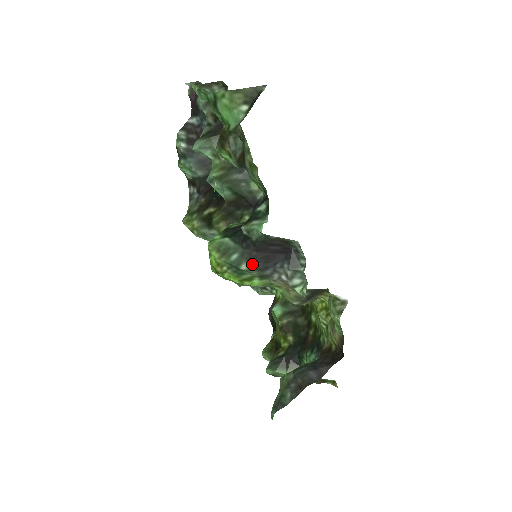
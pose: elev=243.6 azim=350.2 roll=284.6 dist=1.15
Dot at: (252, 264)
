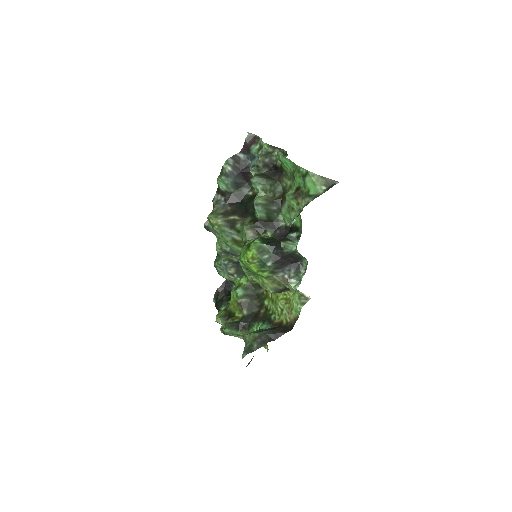
Dot at: (274, 264)
